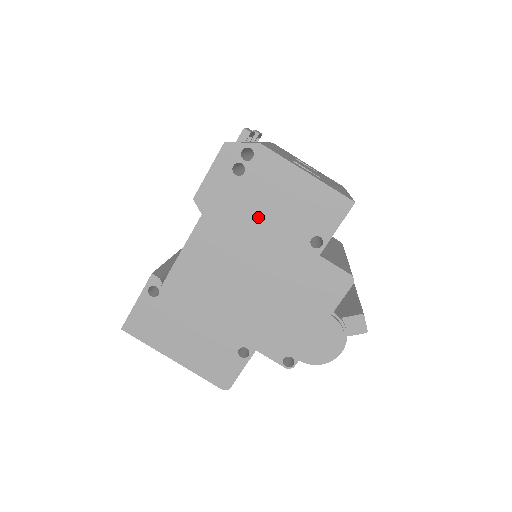
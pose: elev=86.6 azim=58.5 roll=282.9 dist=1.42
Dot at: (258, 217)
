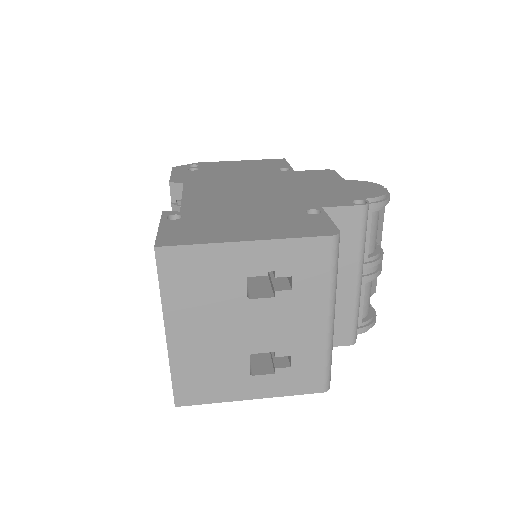
Dot at: (230, 174)
